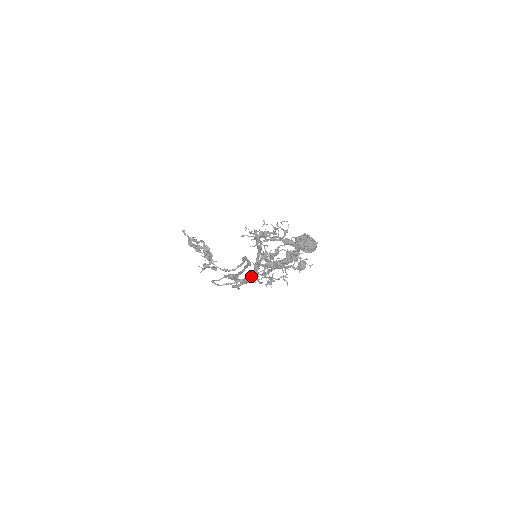
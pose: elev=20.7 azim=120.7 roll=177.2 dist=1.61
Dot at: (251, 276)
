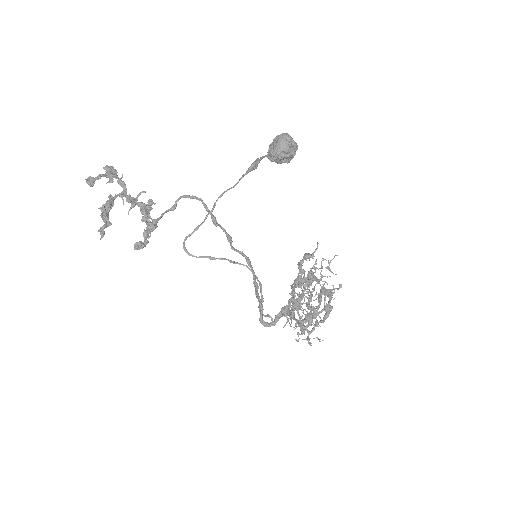
Dot at: occluded
